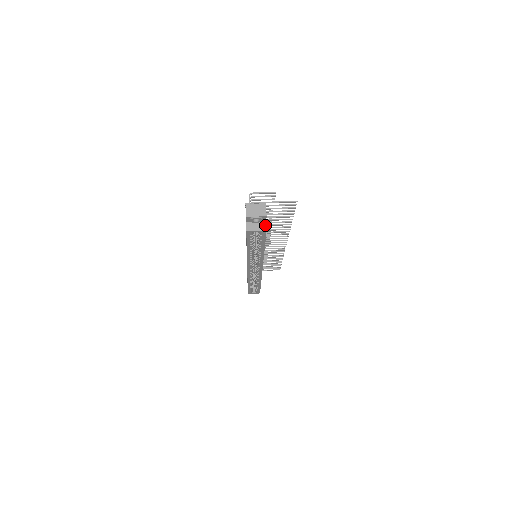
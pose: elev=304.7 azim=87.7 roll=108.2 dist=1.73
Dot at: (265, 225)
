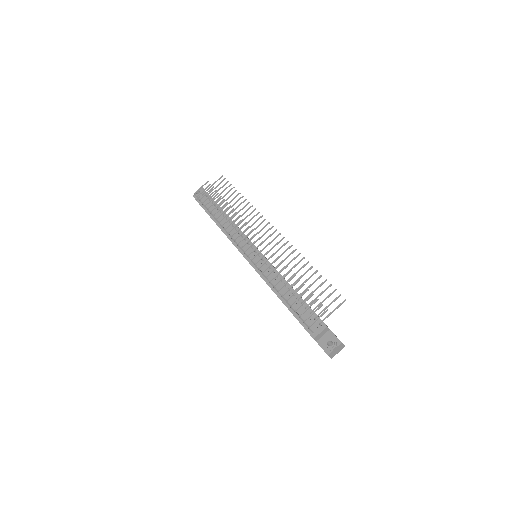
Dot at: occluded
